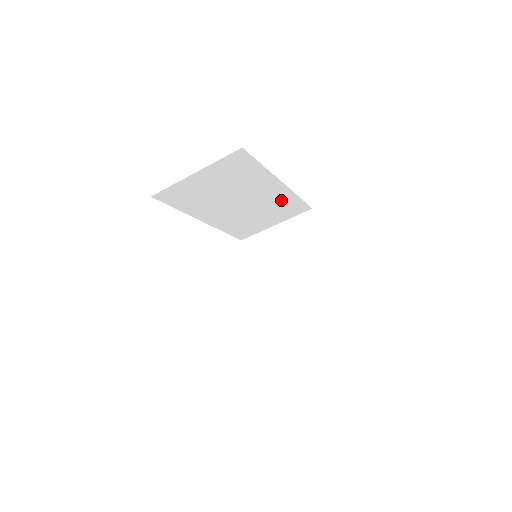
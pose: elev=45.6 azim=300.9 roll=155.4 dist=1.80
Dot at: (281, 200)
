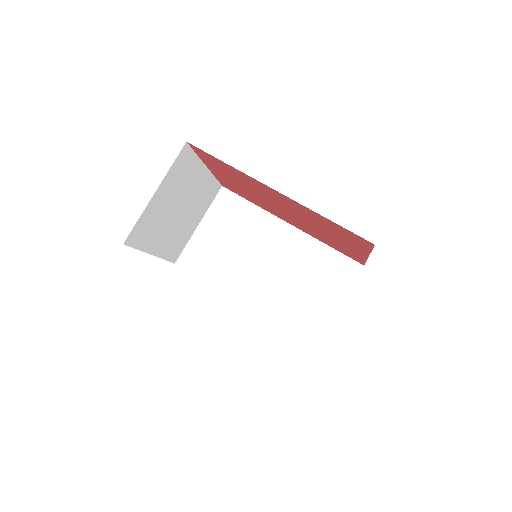
Dot at: (309, 254)
